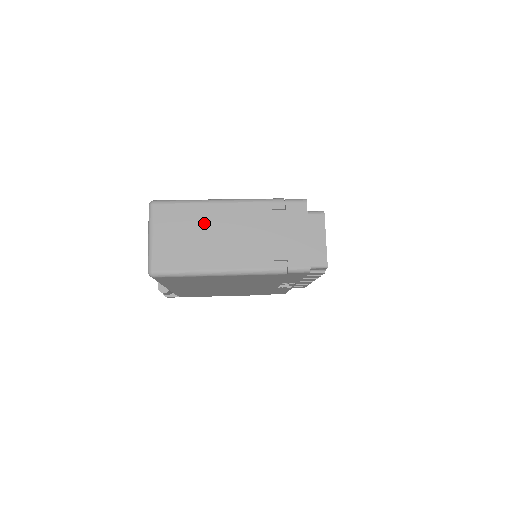
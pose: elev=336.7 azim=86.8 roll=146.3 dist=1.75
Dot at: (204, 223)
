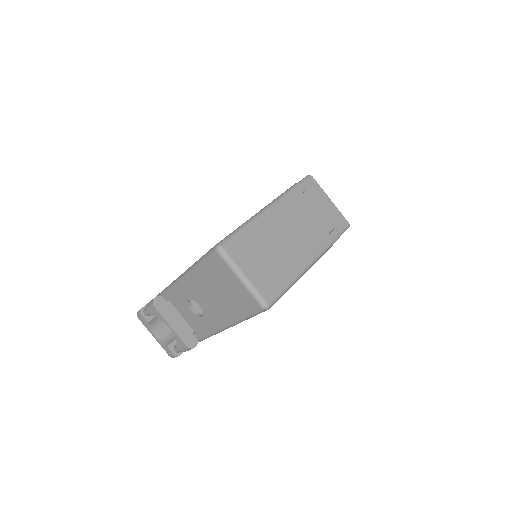
Dot at: (269, 237)
